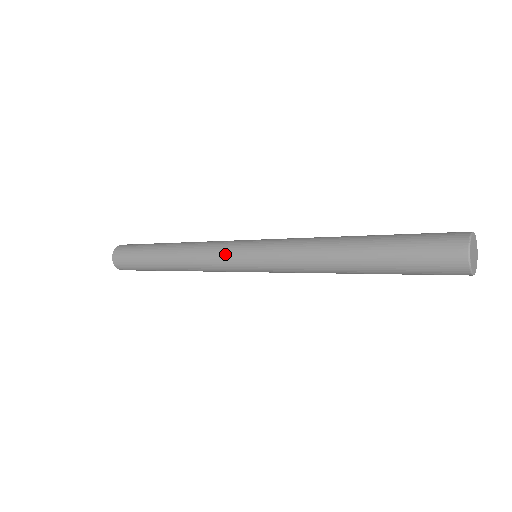
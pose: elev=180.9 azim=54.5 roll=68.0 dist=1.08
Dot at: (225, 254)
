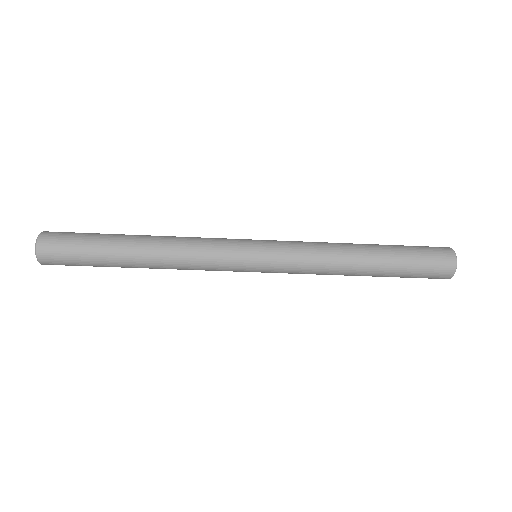
Dot at: (230, 243)
